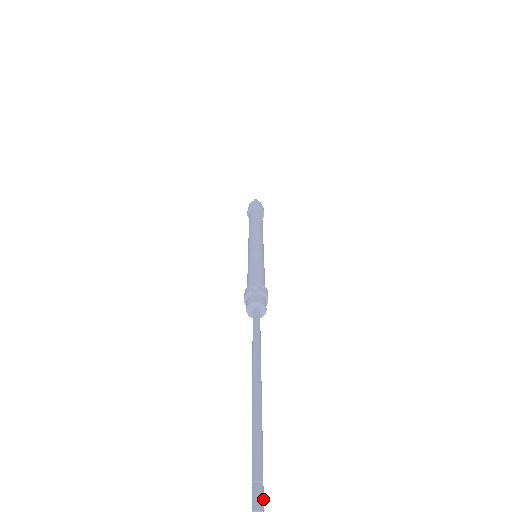
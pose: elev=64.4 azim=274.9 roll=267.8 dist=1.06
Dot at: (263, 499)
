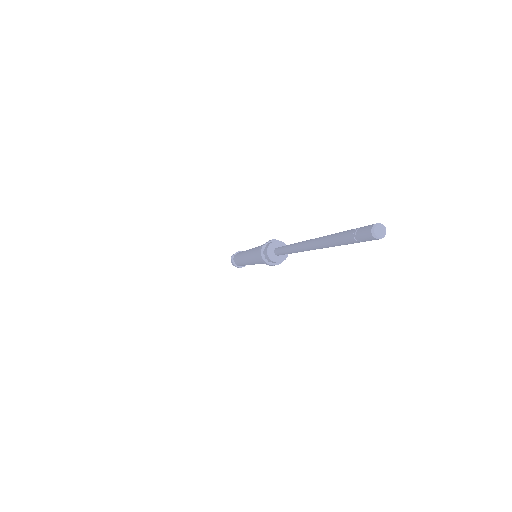
Dot at: (375, 227)
